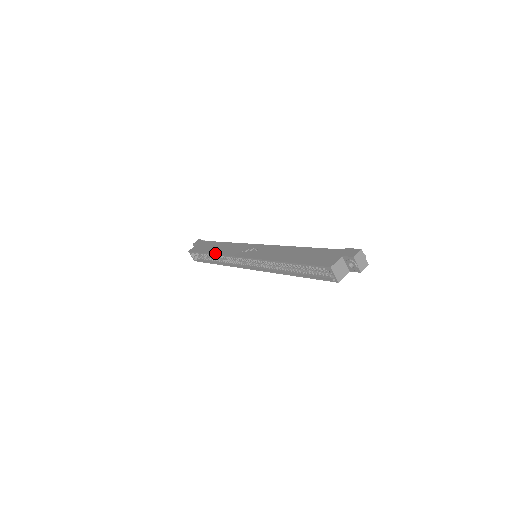
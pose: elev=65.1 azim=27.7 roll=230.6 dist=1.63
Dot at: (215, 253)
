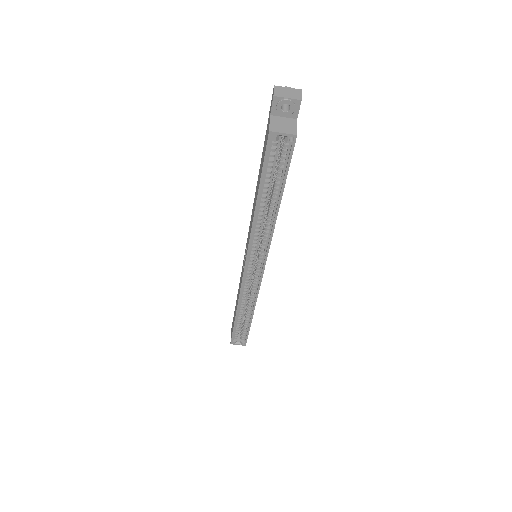
Dot at: occluded
